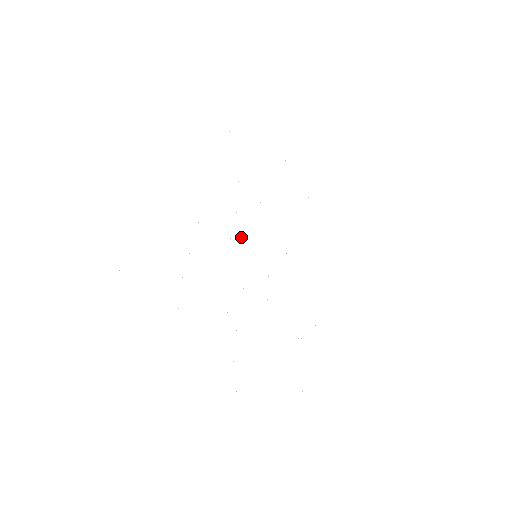
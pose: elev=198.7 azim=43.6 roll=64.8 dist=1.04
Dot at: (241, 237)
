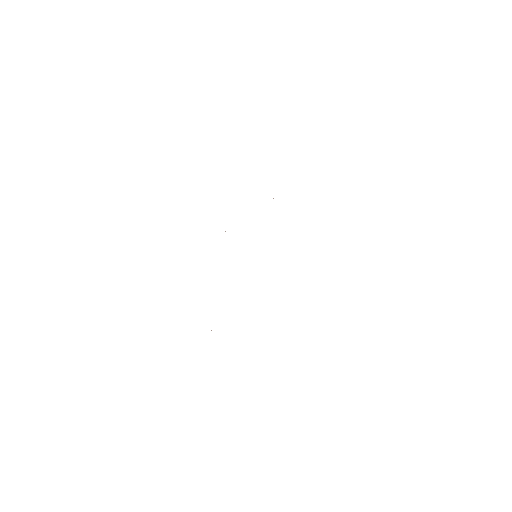
Dot at: occluded
